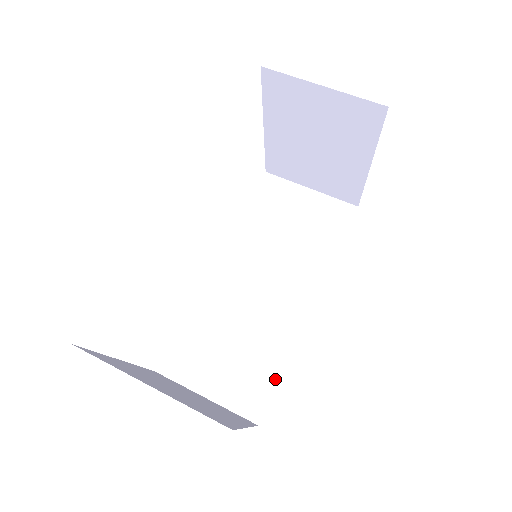
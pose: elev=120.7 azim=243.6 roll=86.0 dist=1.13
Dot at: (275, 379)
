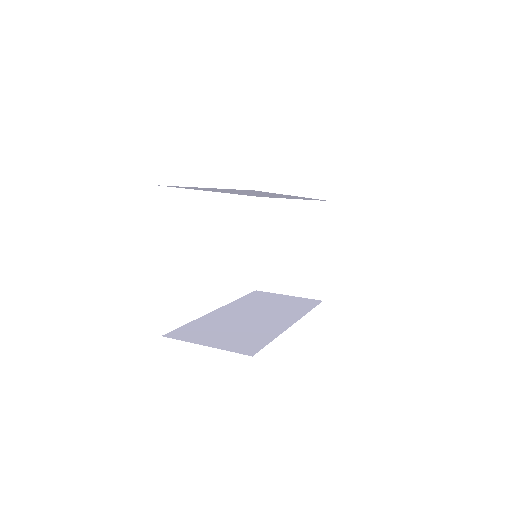
Dot at: (266, 342)
